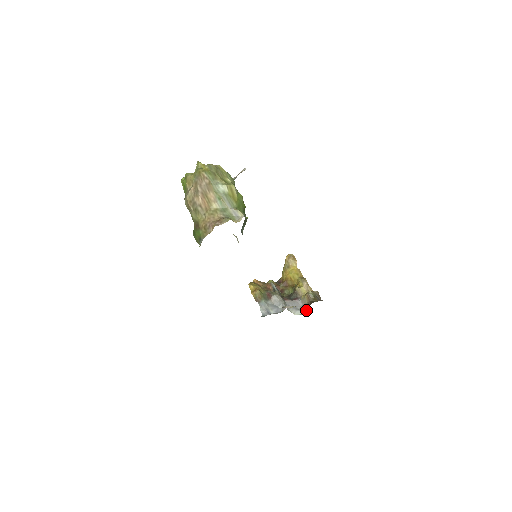
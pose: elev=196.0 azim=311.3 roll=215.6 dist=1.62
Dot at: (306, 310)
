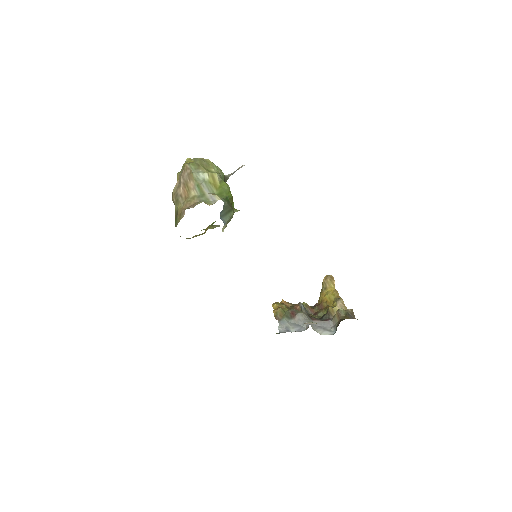
Dot at: (336, 330)
